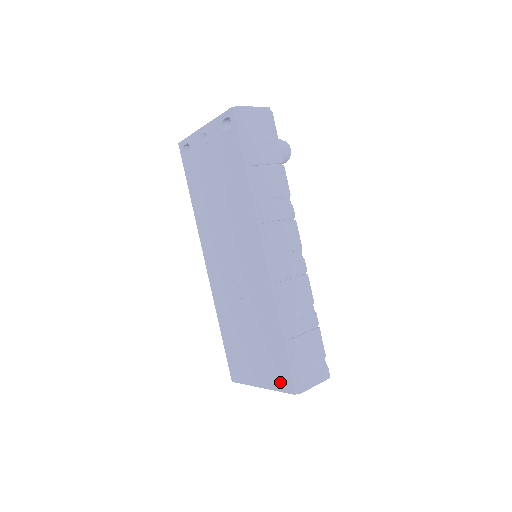
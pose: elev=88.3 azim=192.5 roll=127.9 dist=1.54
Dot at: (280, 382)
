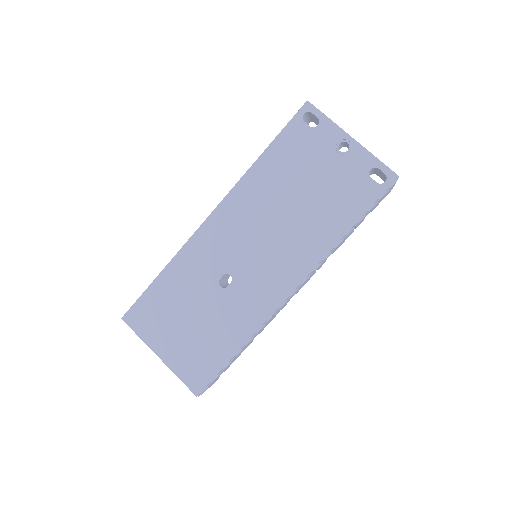
Dot at: (190, 375)
